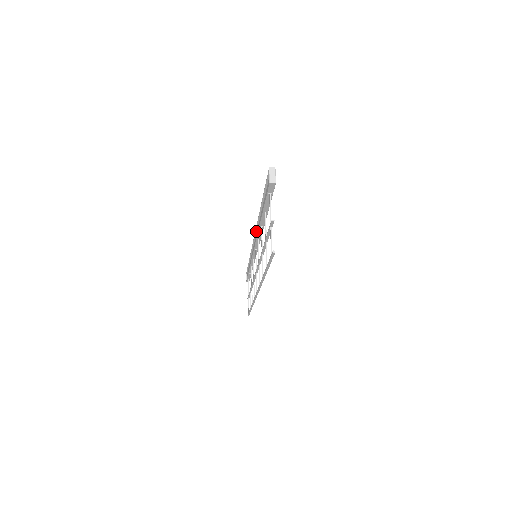
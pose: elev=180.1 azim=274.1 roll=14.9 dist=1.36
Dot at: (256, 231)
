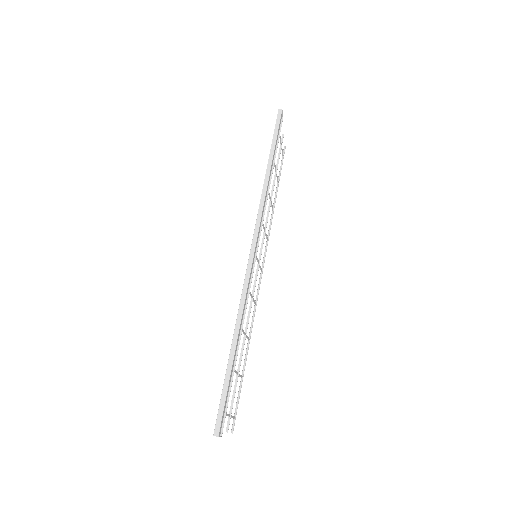
Dot at: (246, 275)
